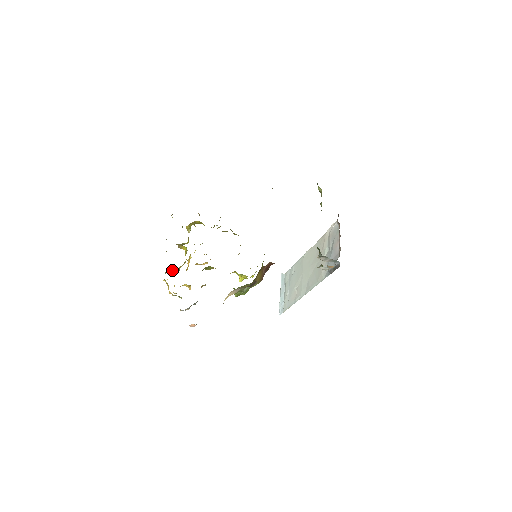
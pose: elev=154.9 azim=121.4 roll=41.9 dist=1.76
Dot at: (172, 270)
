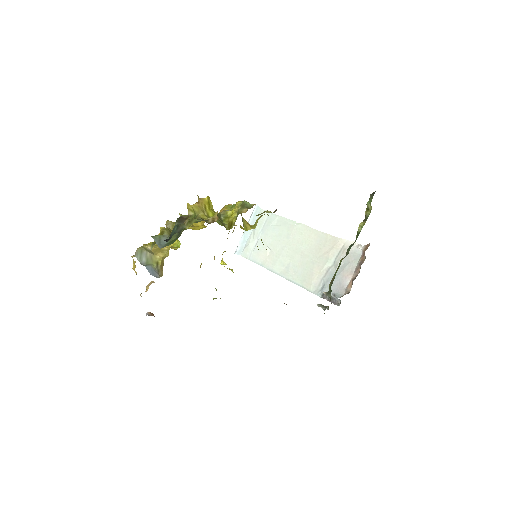
Dot at: (148, 255)
